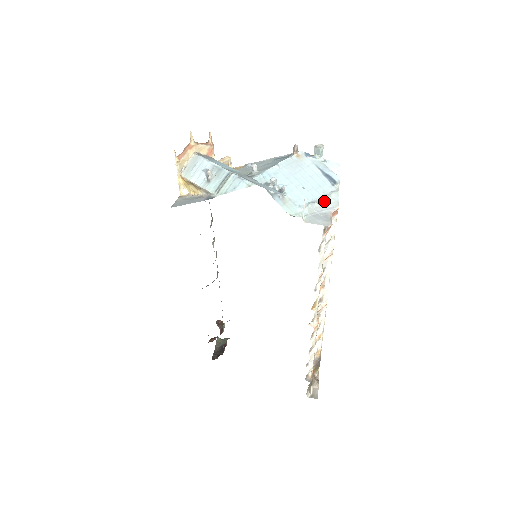
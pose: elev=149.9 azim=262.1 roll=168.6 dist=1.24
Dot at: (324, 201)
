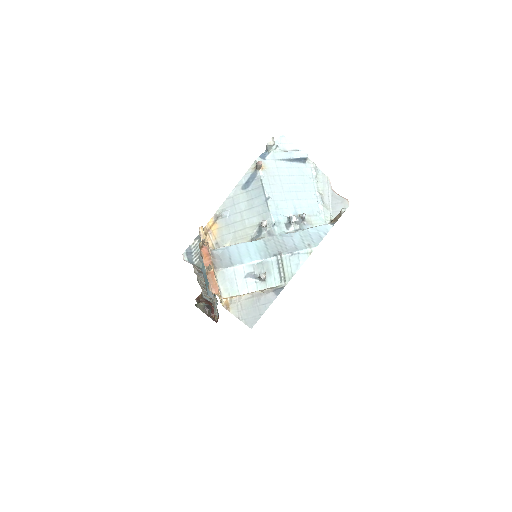
Dot at: (320, 186)
